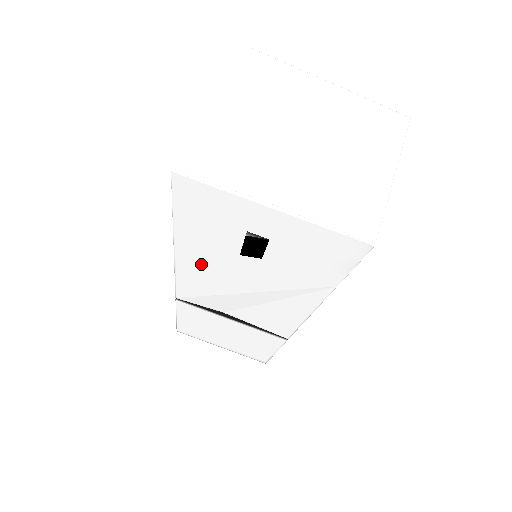
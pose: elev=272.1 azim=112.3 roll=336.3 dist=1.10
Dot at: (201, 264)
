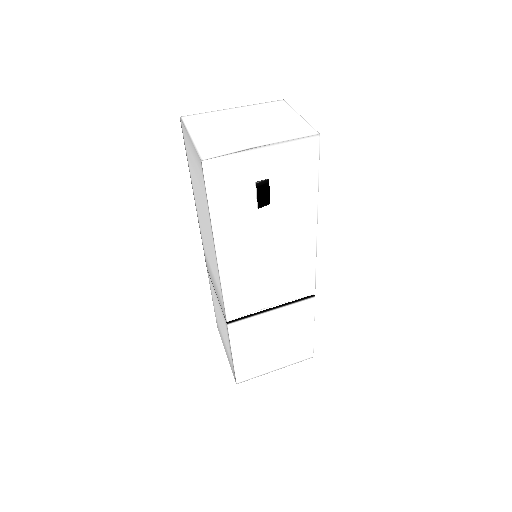
Dot at: (236, 250)
